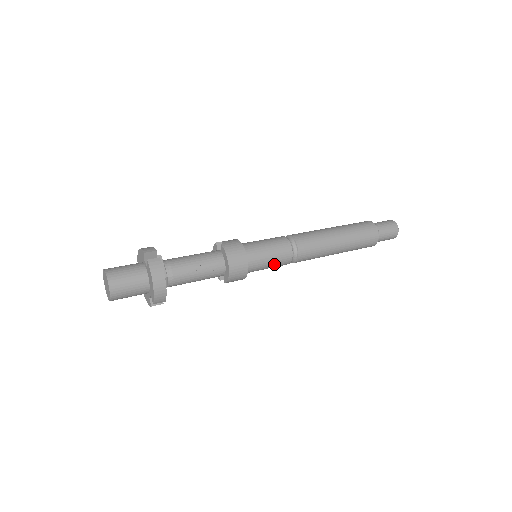
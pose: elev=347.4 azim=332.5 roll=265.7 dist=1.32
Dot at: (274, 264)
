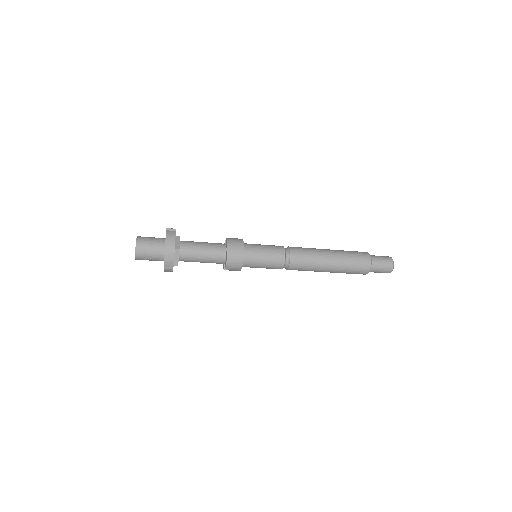
Dot at: (269, 262)
